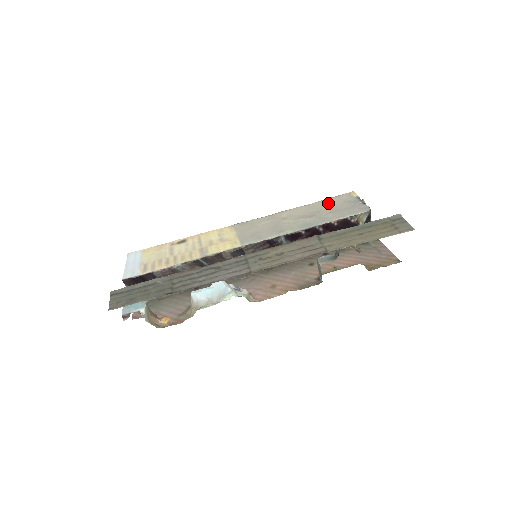
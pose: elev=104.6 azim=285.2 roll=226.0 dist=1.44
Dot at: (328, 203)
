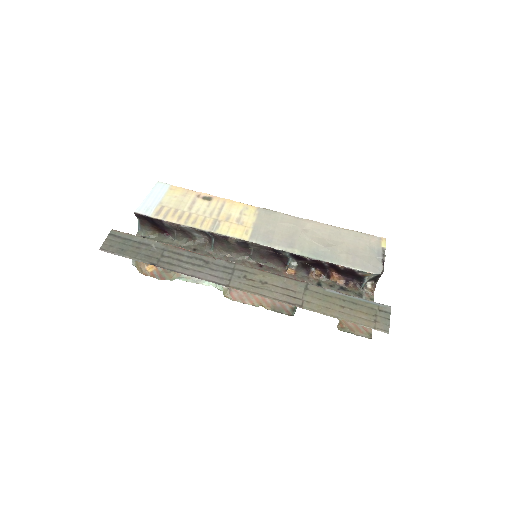
Dot at: (354, 238)
